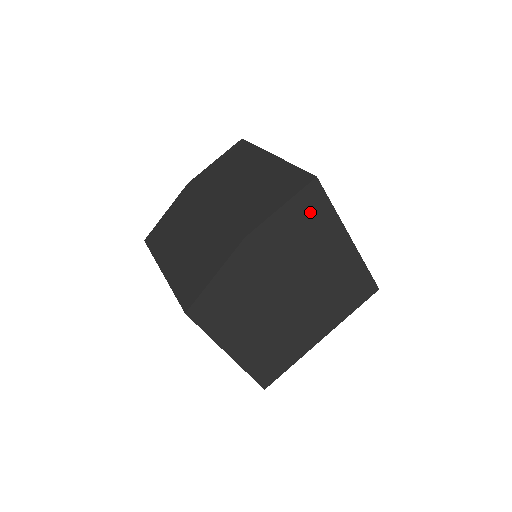
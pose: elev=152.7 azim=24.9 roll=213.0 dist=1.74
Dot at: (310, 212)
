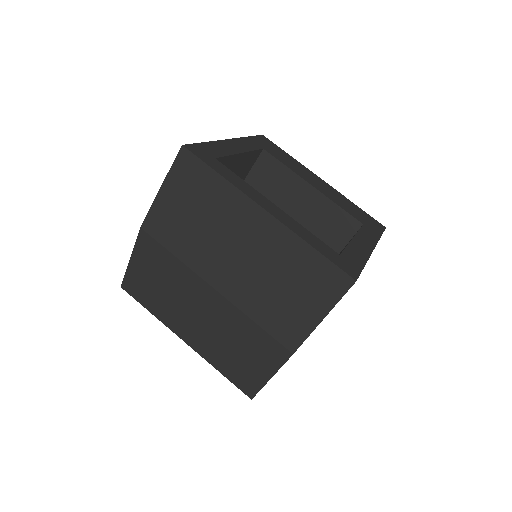
Dot at: occluded
